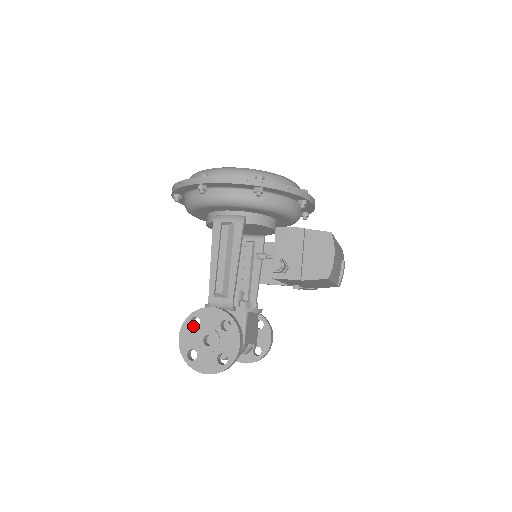
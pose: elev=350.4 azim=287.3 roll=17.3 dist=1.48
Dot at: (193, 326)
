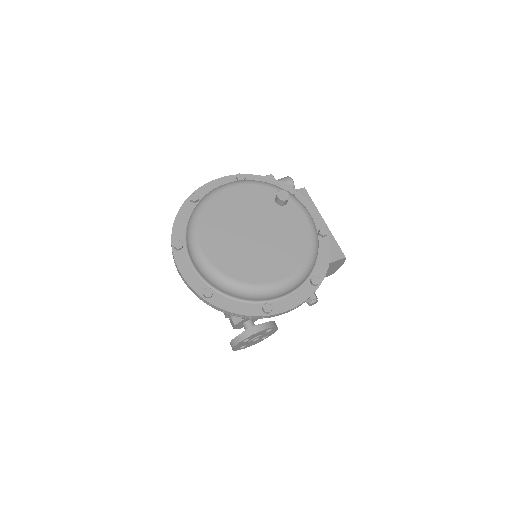
Dot at: occluded
